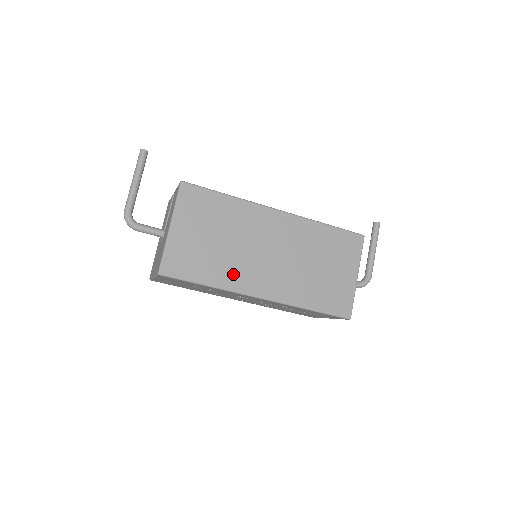
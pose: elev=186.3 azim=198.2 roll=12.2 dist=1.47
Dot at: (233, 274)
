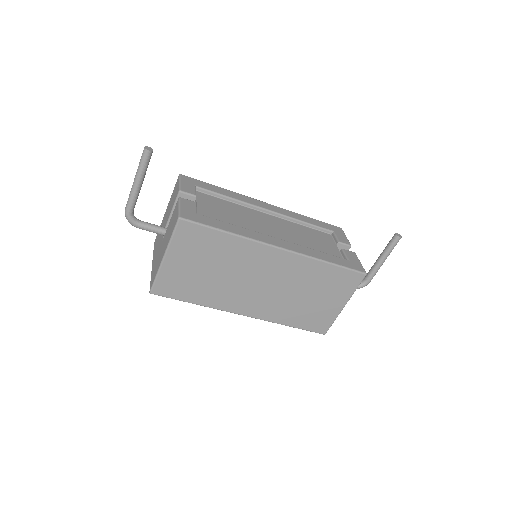
Dot at: (221, 297)
